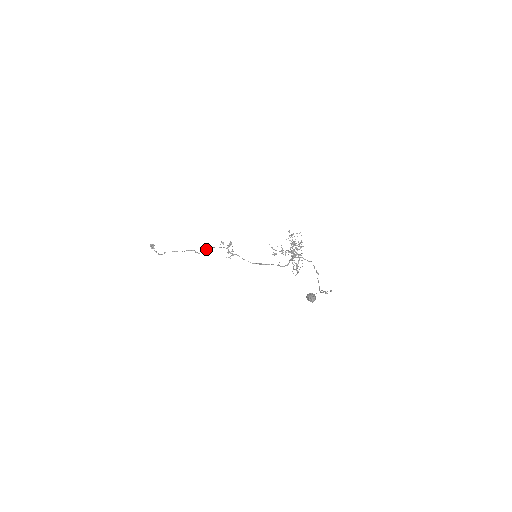
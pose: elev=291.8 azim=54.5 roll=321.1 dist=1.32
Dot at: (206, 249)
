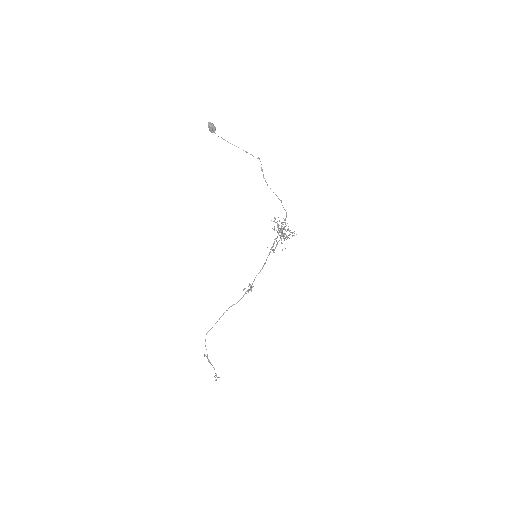
Dot at: (234, 304)
